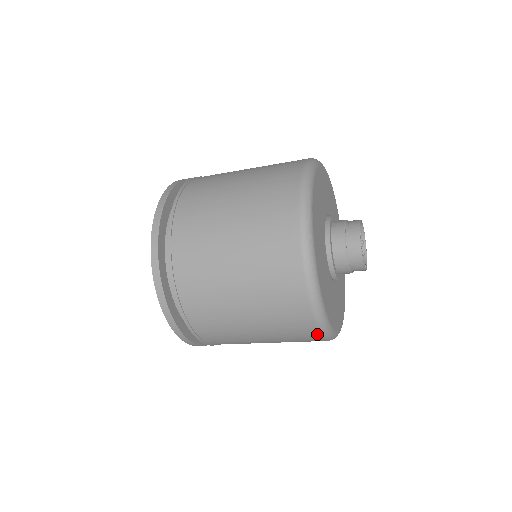
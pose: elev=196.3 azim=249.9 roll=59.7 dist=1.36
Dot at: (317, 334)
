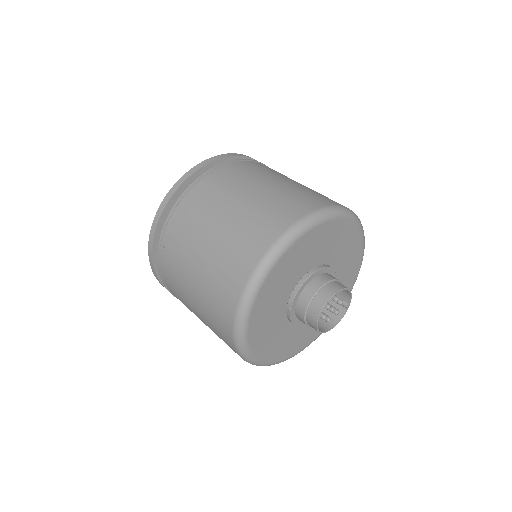
Dot at: occluded
